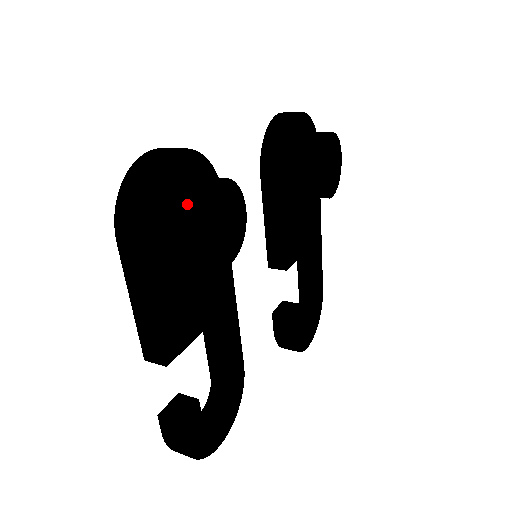
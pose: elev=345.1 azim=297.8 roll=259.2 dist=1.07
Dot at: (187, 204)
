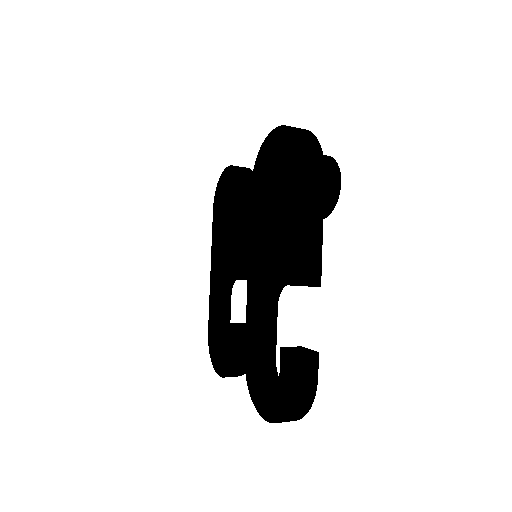
Dot at: (326, 160)
